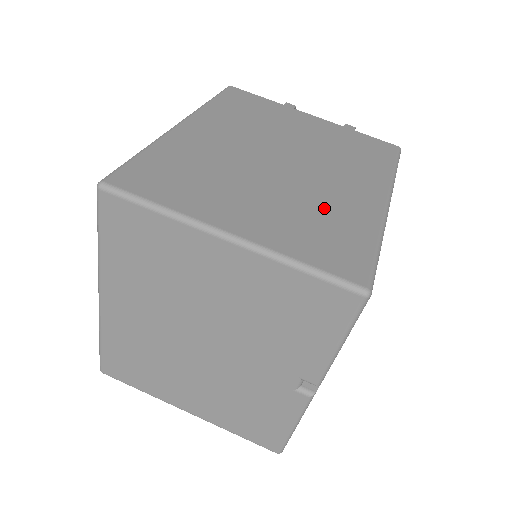
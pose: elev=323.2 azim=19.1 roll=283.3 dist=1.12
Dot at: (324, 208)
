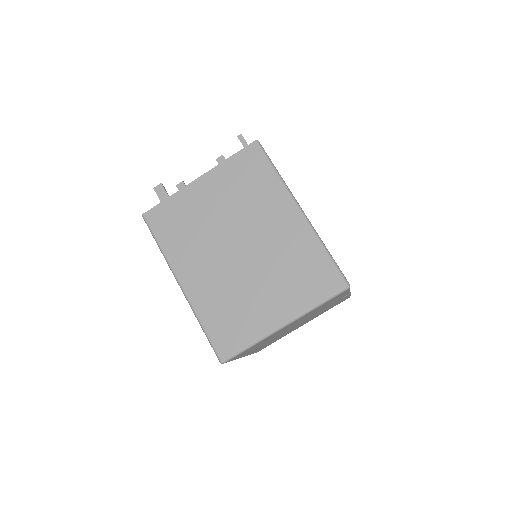
Dot at: (288, 258)
